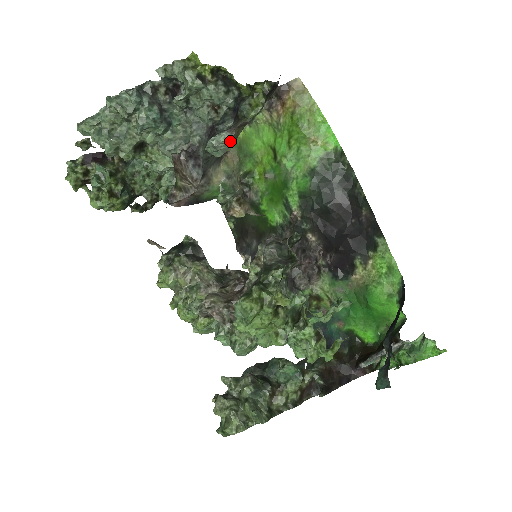
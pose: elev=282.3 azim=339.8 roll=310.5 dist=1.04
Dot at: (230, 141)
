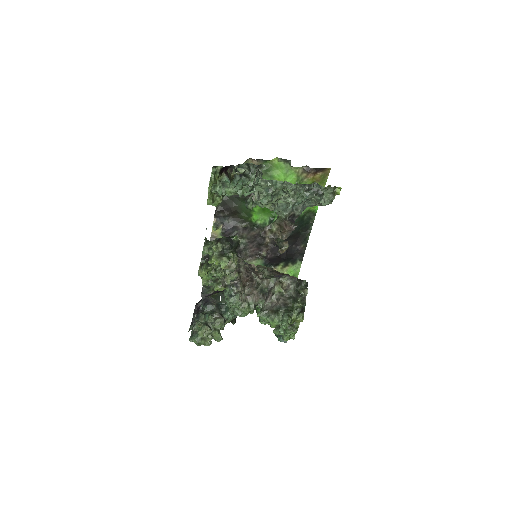
Dot at: occluded
